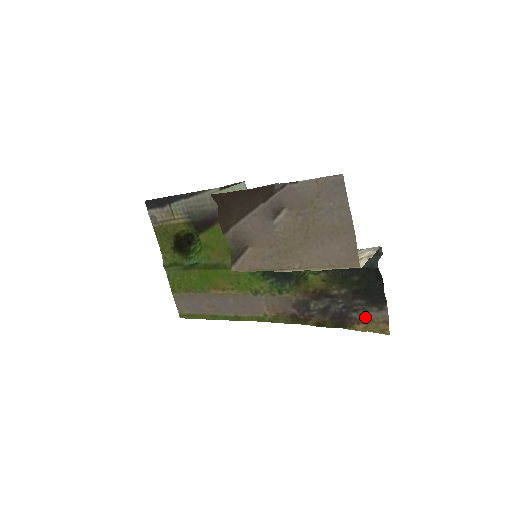
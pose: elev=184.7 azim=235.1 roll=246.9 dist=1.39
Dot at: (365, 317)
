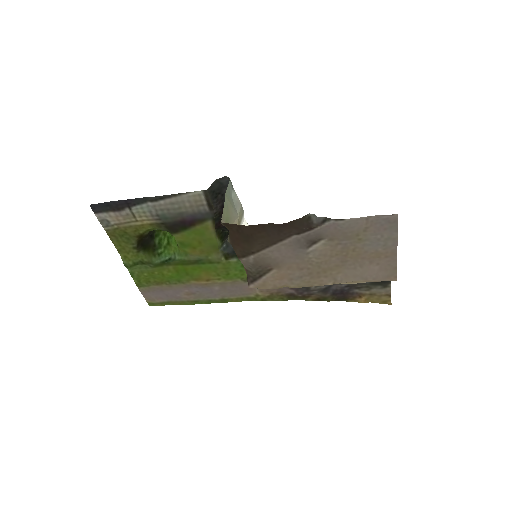
Dot at: (367, 292)
